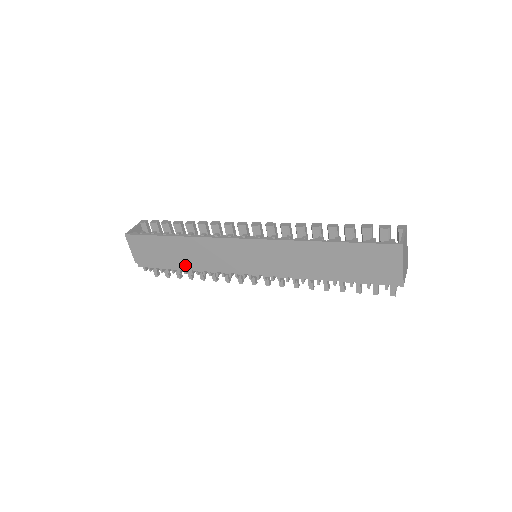
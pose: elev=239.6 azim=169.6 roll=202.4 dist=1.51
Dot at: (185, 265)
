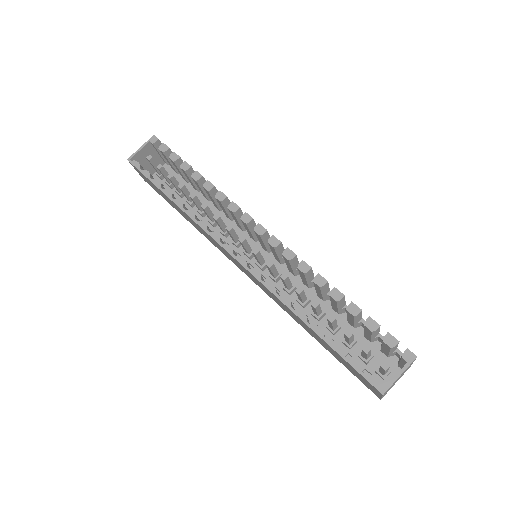
Dot at: (187, 220)
